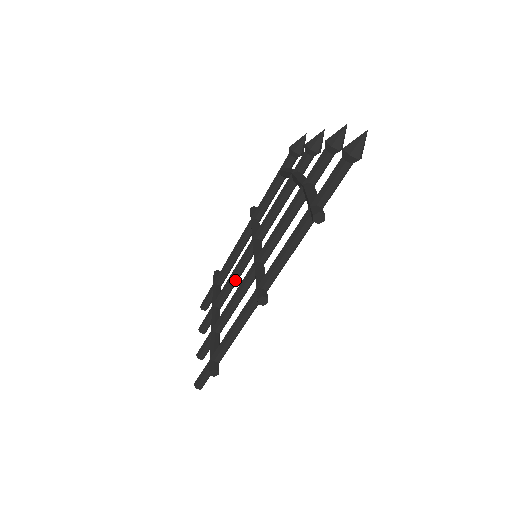
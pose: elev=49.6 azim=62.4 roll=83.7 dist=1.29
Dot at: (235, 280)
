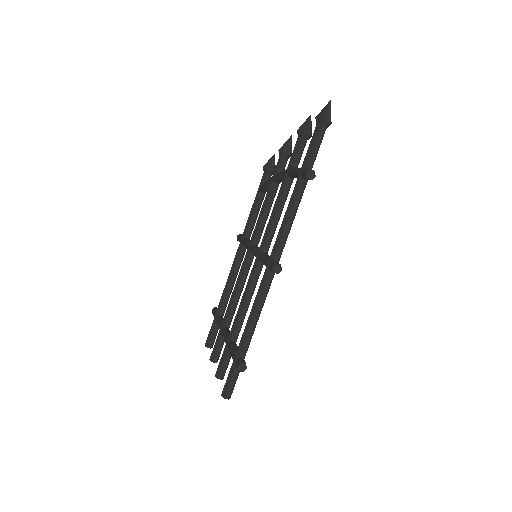
Dot at: (239, 293)
